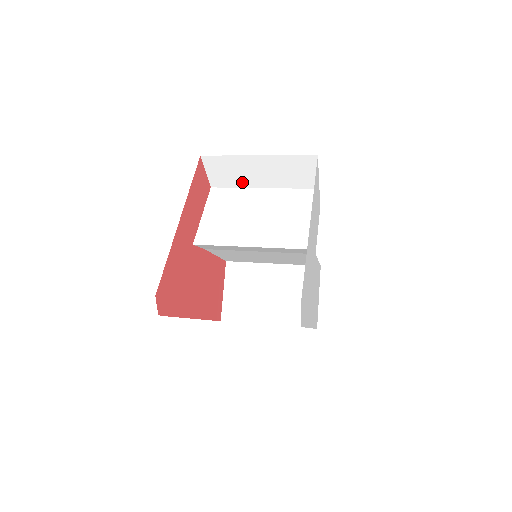
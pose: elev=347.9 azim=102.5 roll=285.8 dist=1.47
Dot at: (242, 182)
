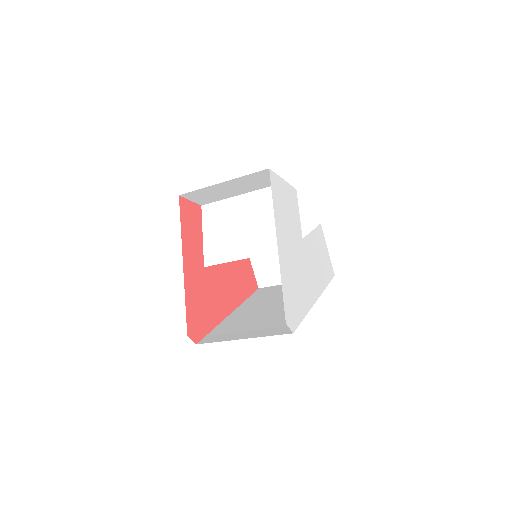
Dot at: (222, 196)
